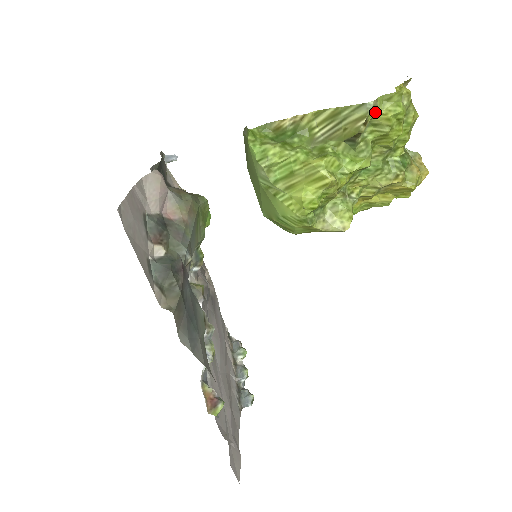
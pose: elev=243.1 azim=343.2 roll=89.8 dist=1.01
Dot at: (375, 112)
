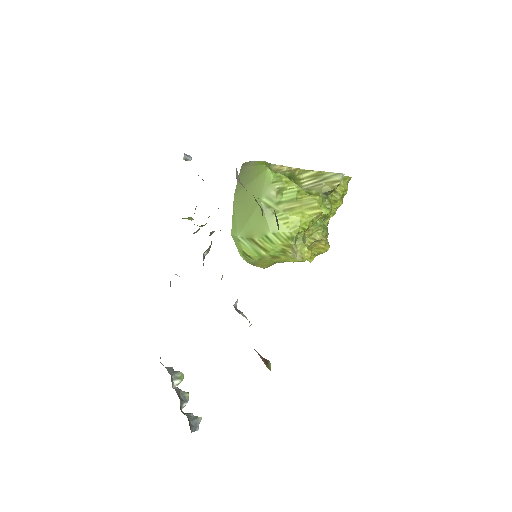
Dot at: occluded
